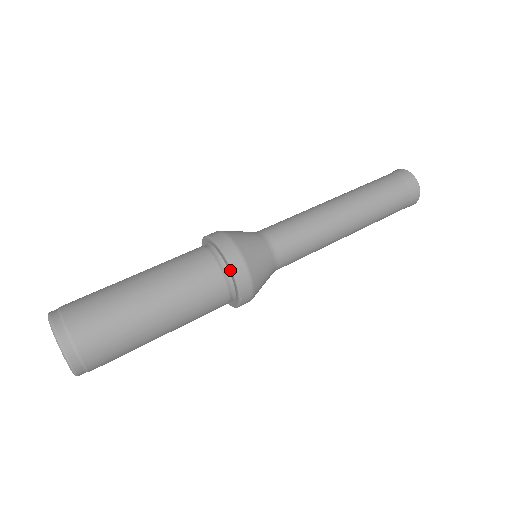
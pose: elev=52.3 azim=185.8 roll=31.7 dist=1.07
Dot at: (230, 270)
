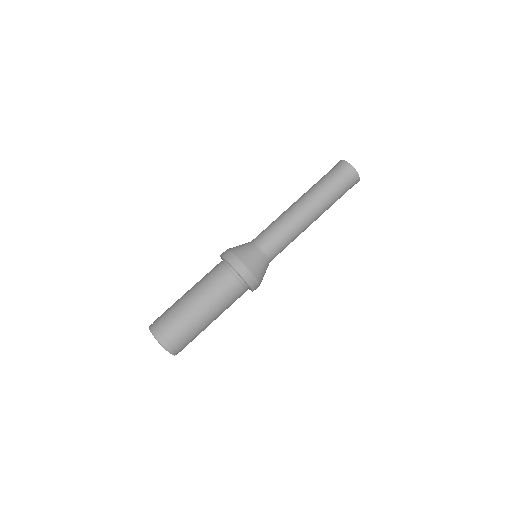
Dot at: (251, 289)
